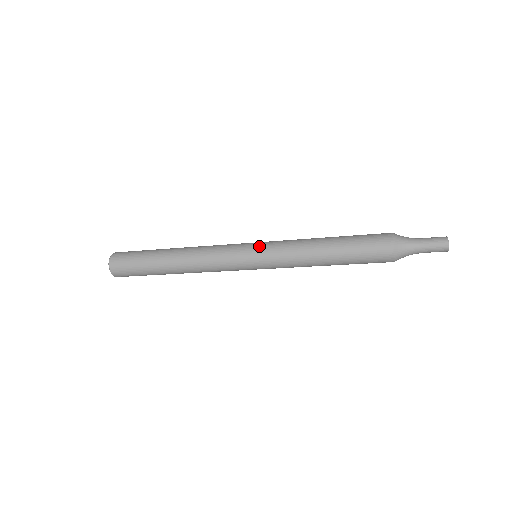
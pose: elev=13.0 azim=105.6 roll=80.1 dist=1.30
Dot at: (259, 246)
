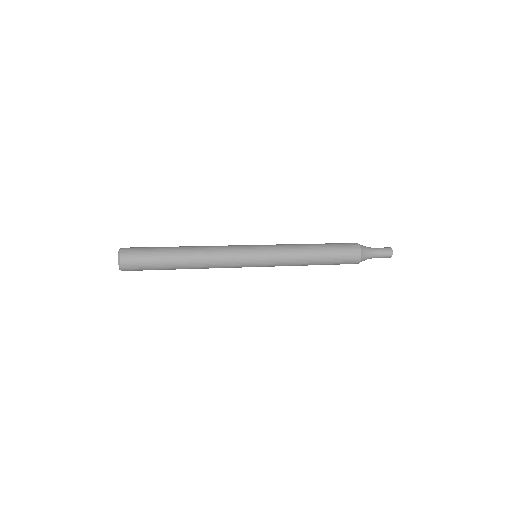
Dot at: (263, 261)
